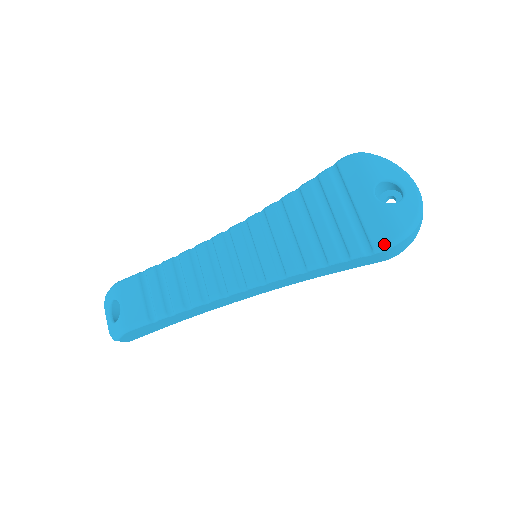
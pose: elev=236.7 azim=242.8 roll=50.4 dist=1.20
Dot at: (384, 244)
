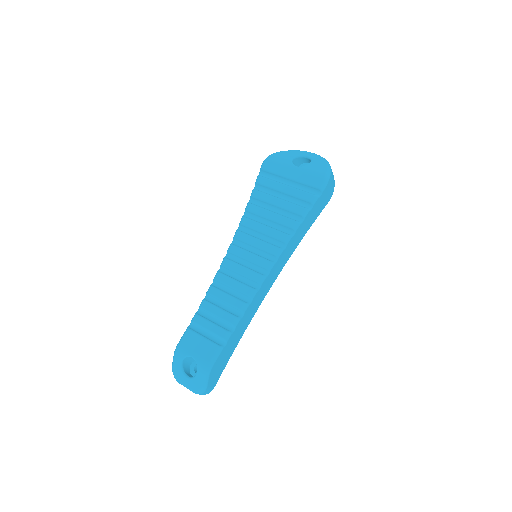
Dot at: (323, 182)
